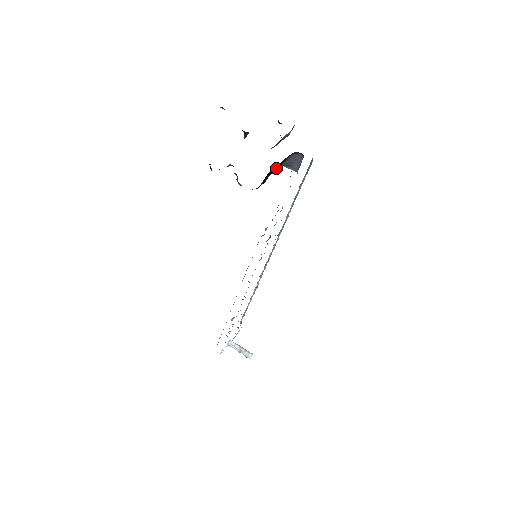
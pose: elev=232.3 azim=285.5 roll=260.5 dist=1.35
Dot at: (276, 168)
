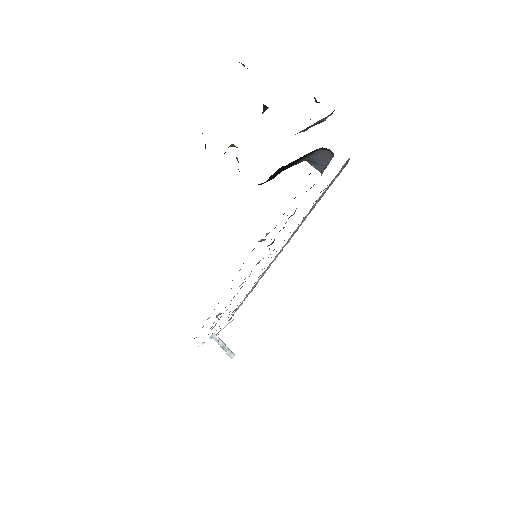
Dot at: (293, 163)
